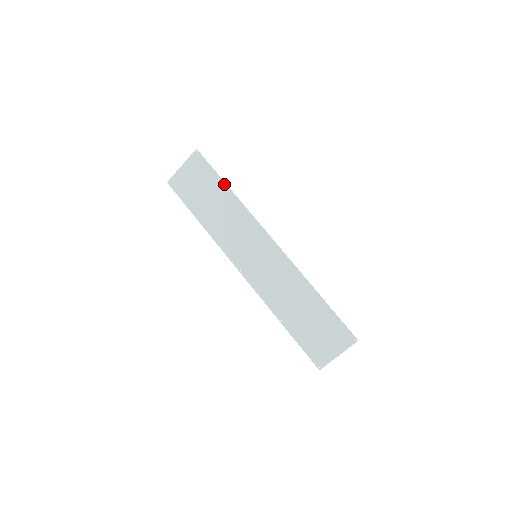
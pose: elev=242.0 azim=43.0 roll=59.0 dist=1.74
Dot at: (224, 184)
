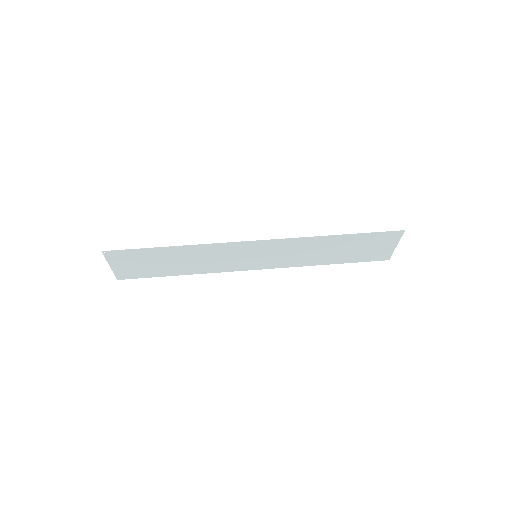
Dot at: (163, 248)
